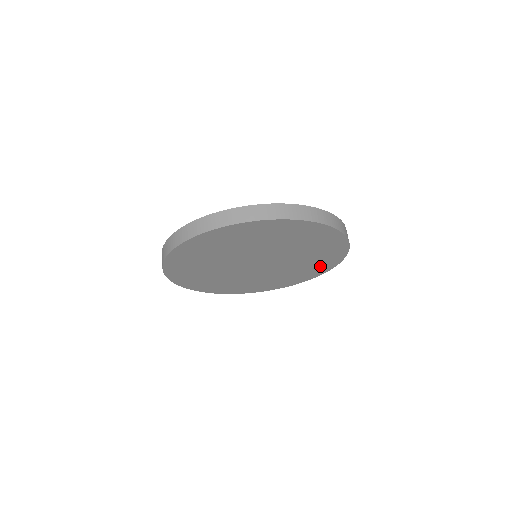
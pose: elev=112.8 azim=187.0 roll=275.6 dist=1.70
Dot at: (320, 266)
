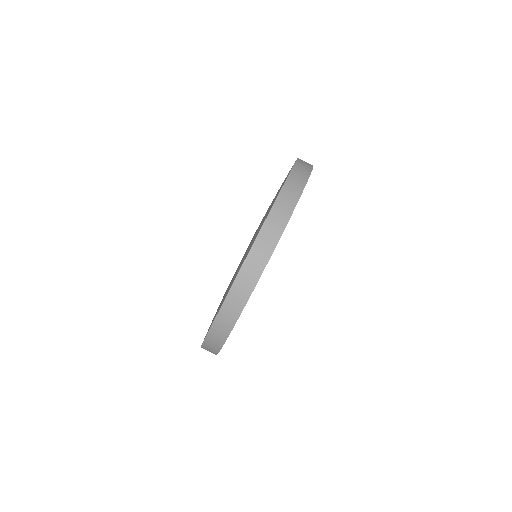
Dot at: occluded
